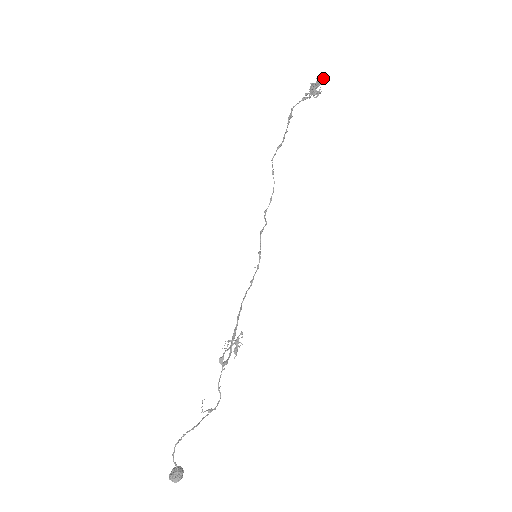
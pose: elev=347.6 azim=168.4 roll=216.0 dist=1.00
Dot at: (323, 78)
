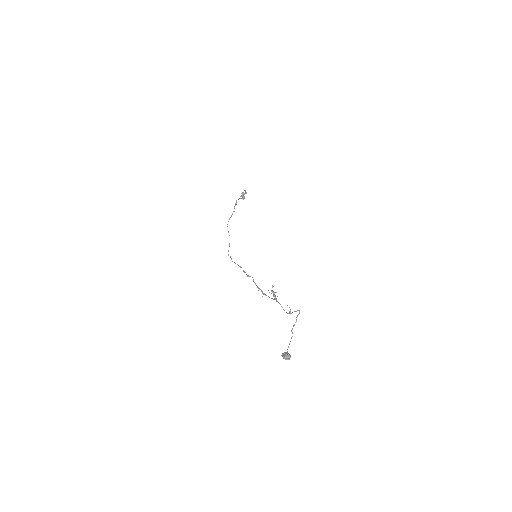
Dot at: occluded
